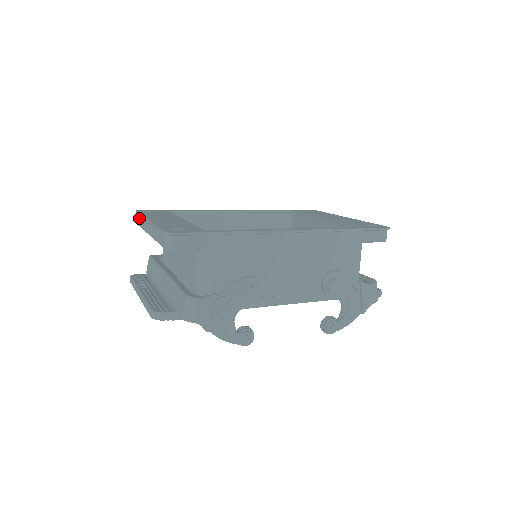
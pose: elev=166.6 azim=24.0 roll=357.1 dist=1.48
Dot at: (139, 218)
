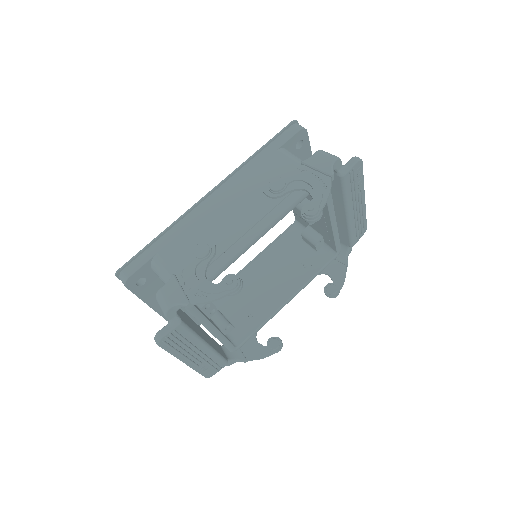
Dot at: occluded
